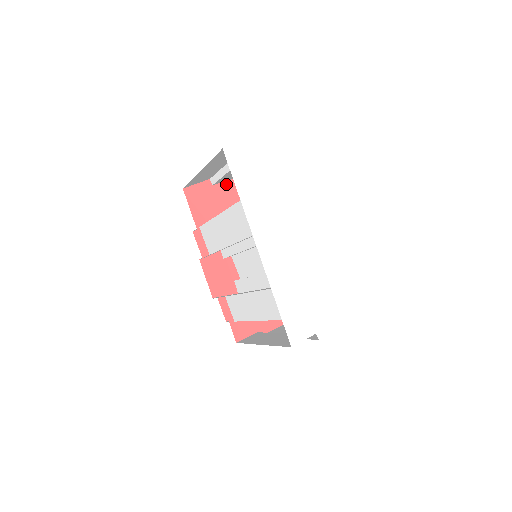
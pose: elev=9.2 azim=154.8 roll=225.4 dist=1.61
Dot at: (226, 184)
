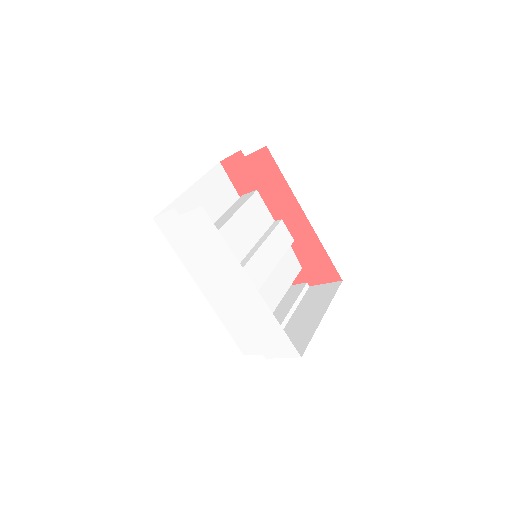
Dot at: (258, 154)
